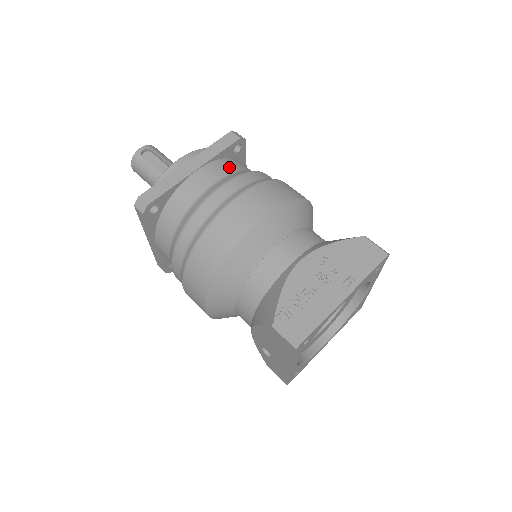
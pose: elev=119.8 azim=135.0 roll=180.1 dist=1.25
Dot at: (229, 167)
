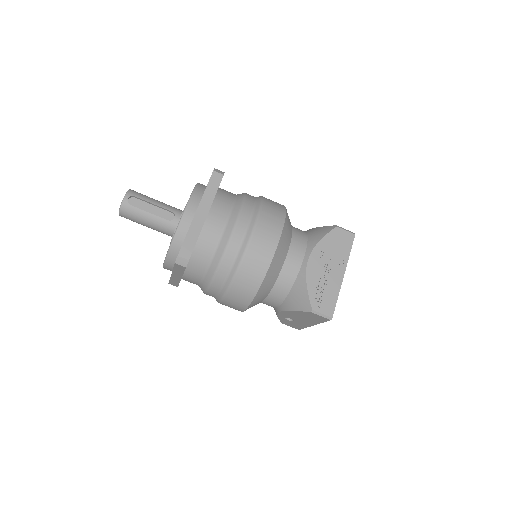
Dot at: (225, 203)
